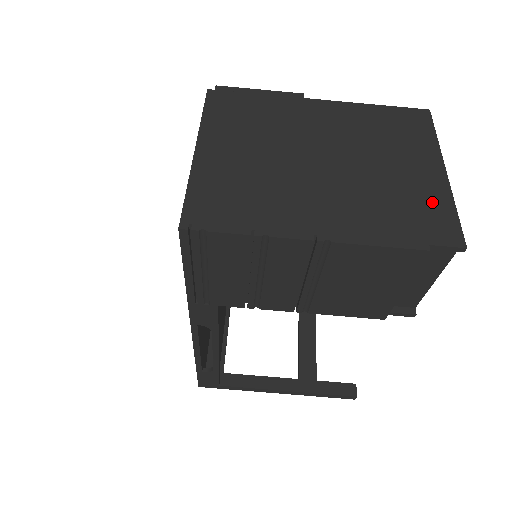
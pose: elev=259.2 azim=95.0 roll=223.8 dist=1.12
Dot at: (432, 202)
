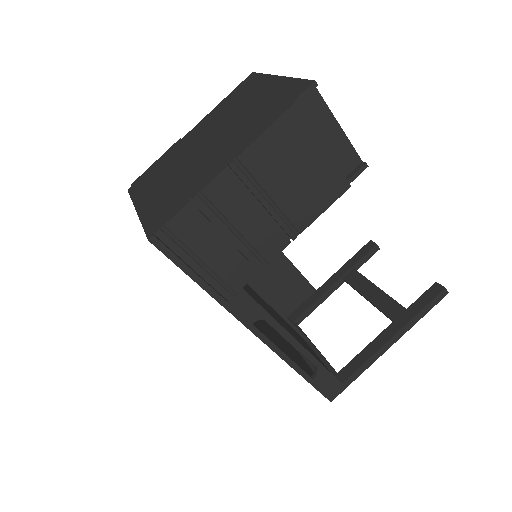
Dot at: (281, 91)
